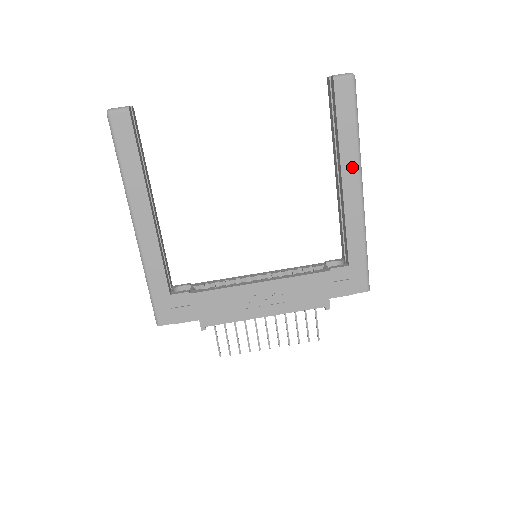
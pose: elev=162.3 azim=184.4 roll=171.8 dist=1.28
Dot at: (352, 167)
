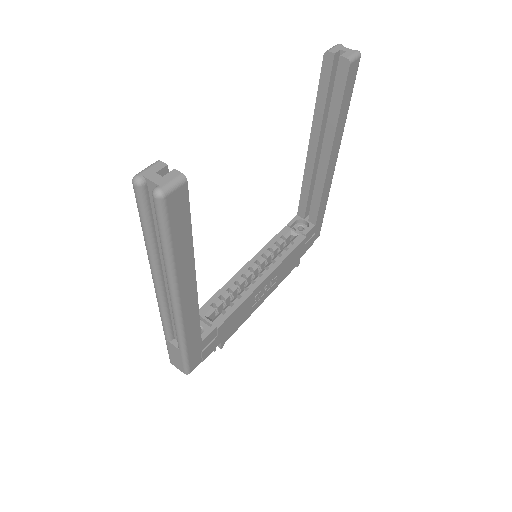
Dot at: (338, 144)
